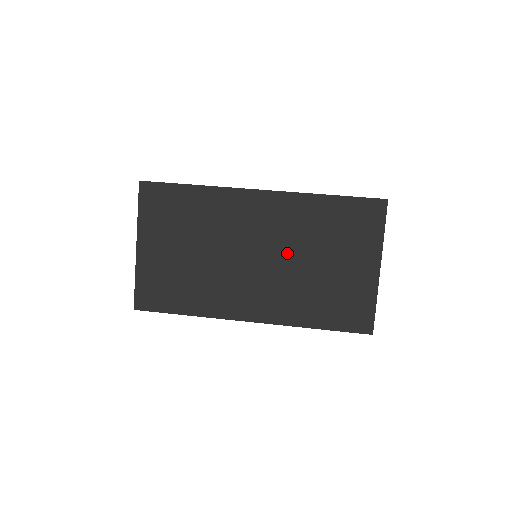
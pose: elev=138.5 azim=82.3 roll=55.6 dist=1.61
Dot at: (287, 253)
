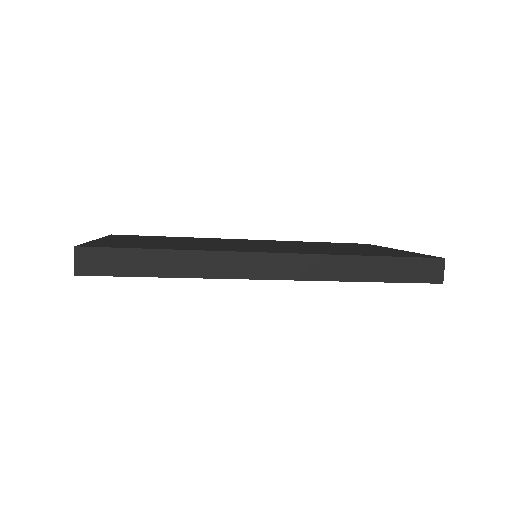
Dot at: (293, 245)
